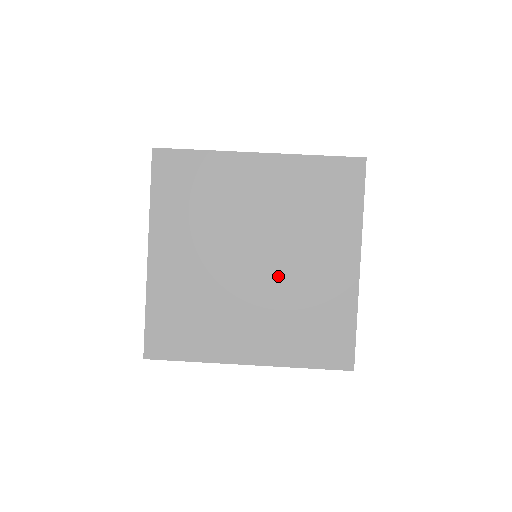
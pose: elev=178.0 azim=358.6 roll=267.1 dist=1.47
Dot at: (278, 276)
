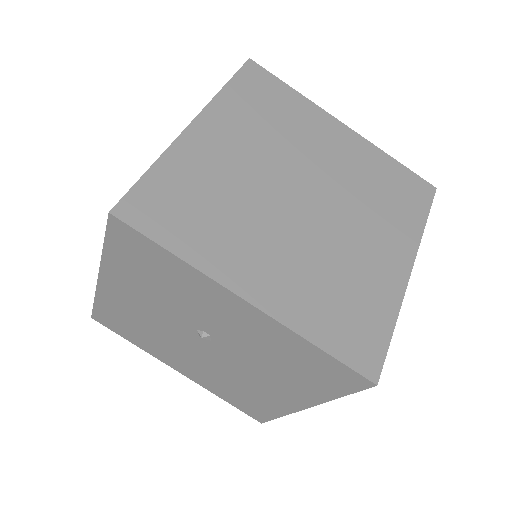
Dot at: (324, 228)
